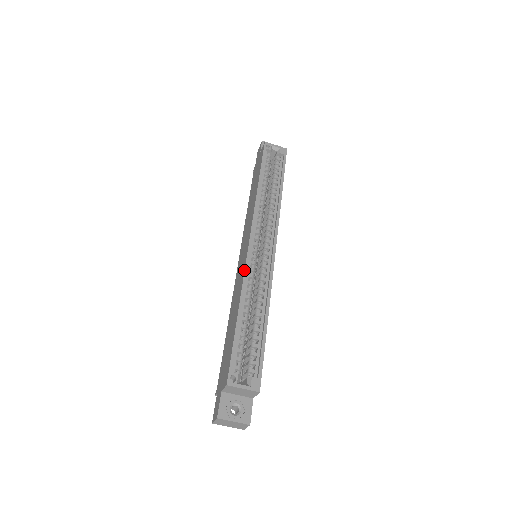
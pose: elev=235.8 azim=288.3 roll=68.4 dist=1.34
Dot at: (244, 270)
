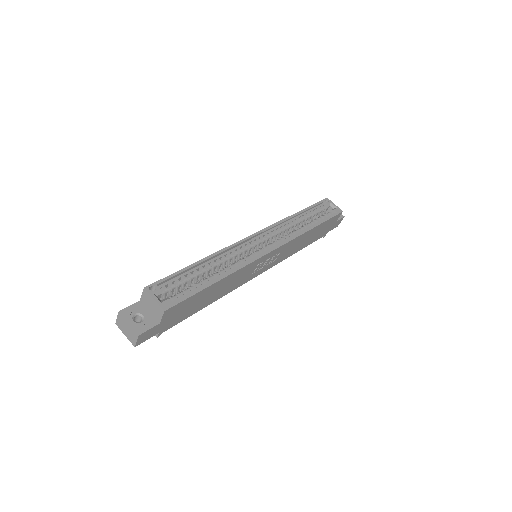
Dot at: (232, 244)
